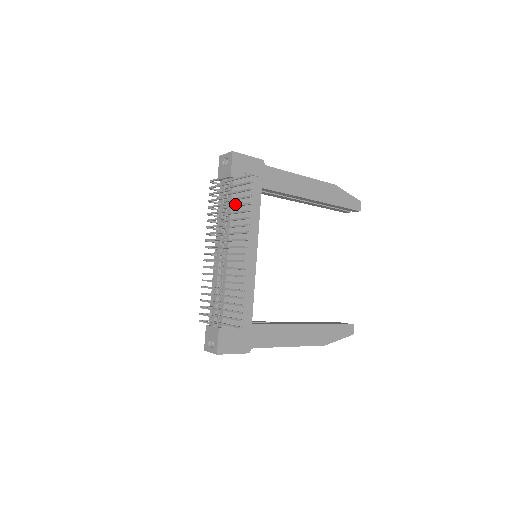
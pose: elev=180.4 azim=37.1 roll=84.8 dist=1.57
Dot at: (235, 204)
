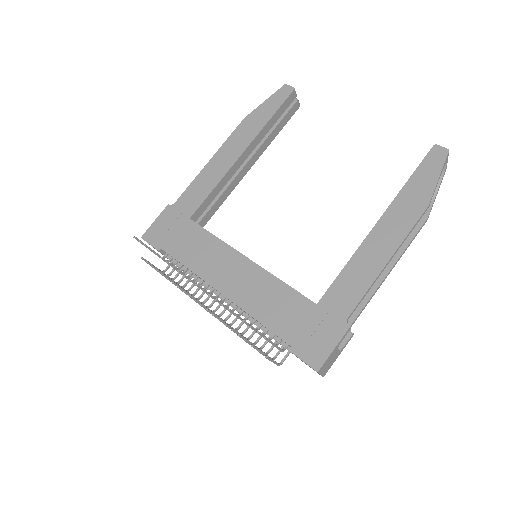
Dot at: (184, 259)
